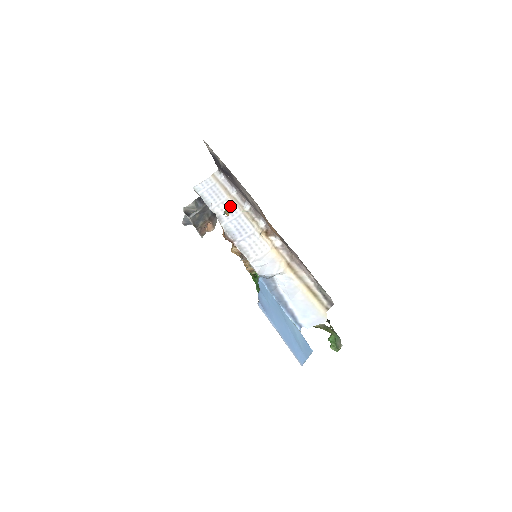
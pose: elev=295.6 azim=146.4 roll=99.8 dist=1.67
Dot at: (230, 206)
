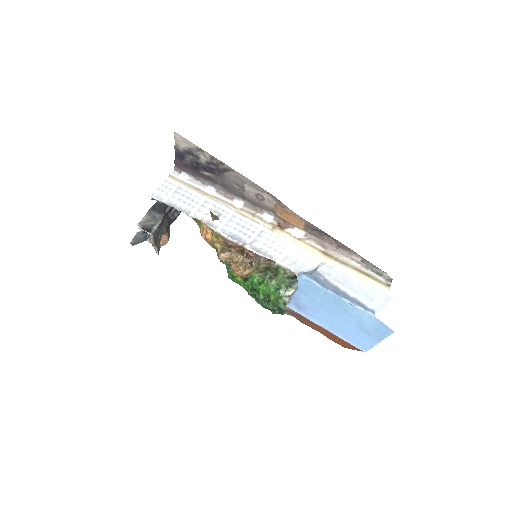
Dot at: (215, 207)
